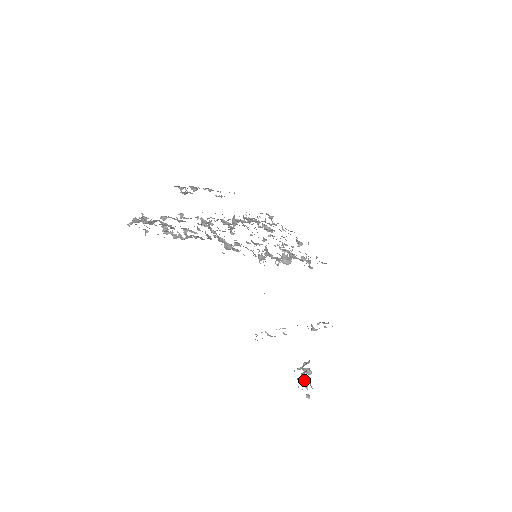
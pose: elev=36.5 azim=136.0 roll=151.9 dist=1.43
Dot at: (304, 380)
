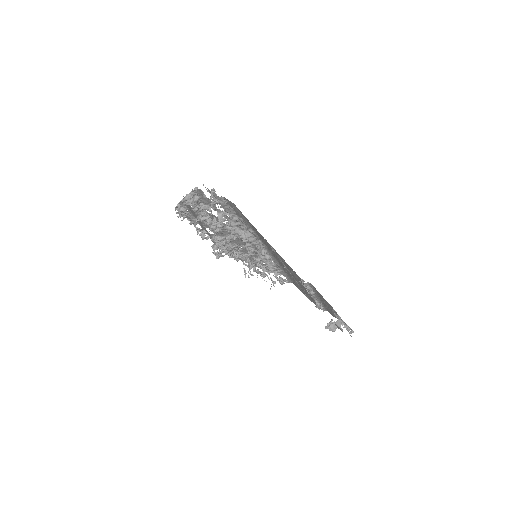
Dot at: (340, 325)
